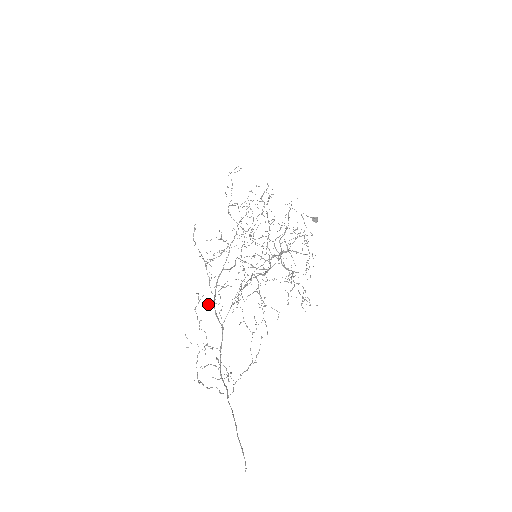
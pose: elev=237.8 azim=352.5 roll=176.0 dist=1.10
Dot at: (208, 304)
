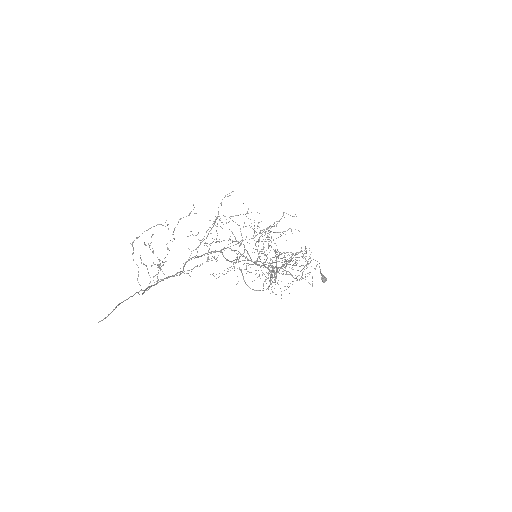
Dot at: occluded
